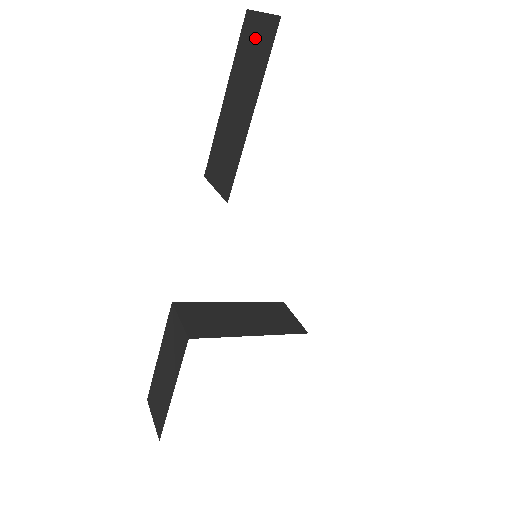
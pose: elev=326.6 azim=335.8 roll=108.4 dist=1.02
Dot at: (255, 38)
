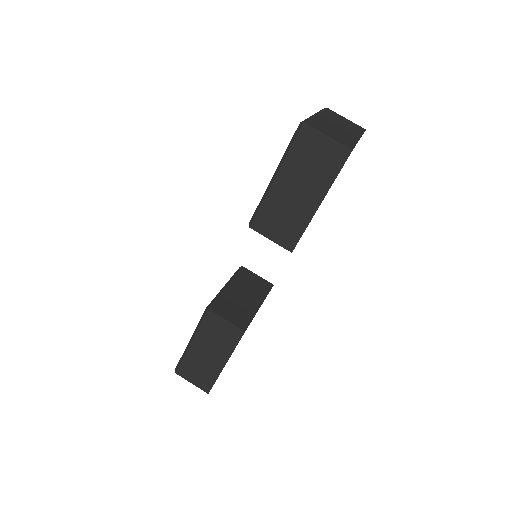
Dot at: (319, 151)
